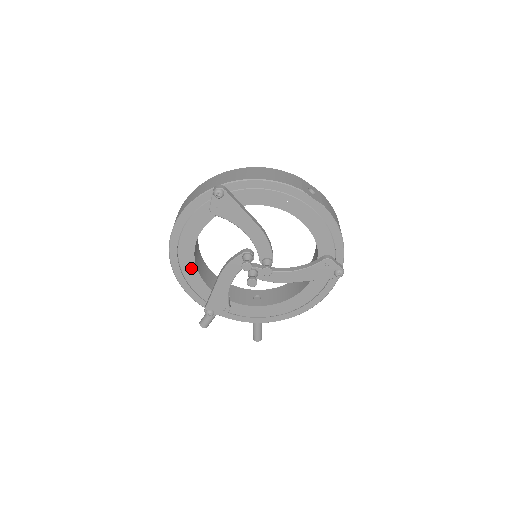
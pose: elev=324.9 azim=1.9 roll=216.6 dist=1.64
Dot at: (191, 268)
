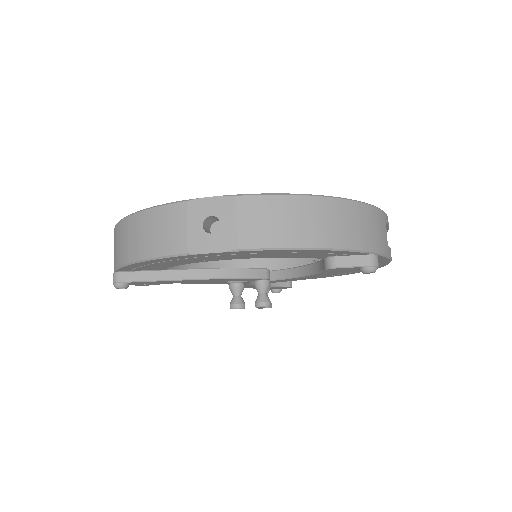
Dot at: occluded
